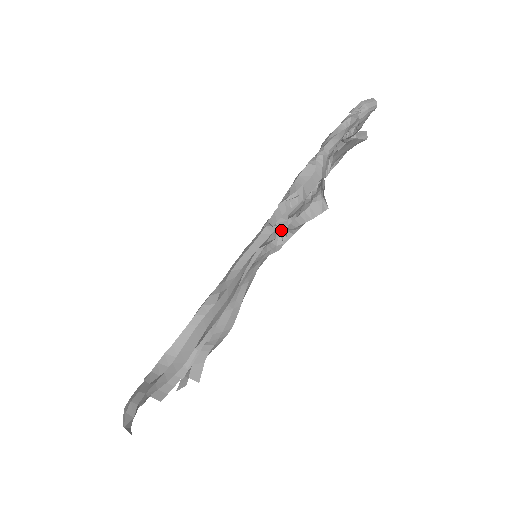
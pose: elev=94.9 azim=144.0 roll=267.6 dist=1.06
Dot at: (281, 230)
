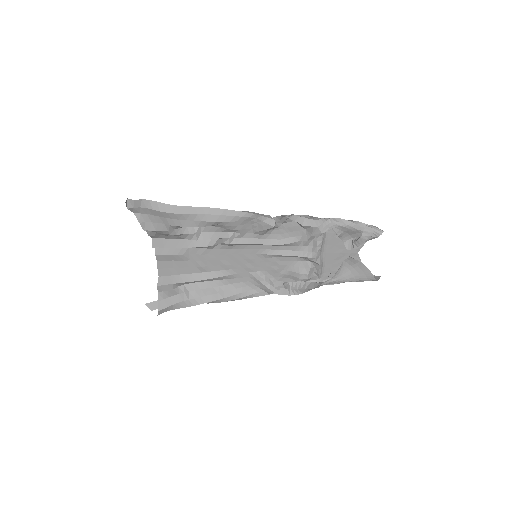
Dot at: (275, 224)
